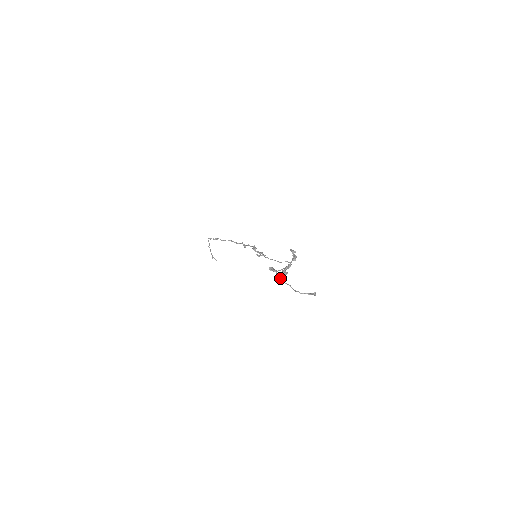
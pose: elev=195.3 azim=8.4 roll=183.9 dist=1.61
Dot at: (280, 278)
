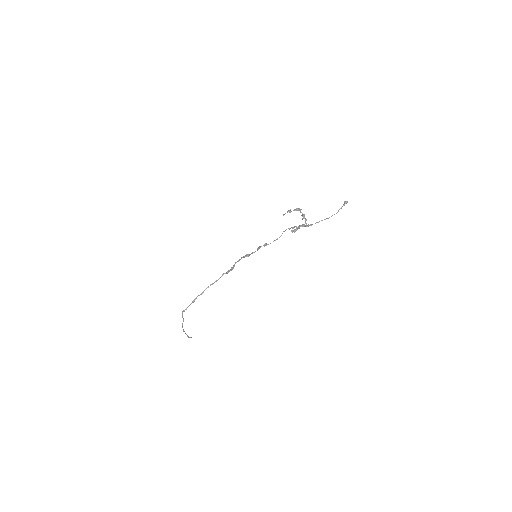
Dot at: (309, 225)
